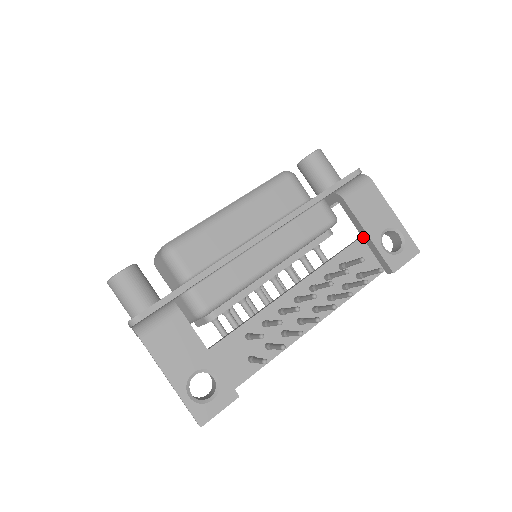
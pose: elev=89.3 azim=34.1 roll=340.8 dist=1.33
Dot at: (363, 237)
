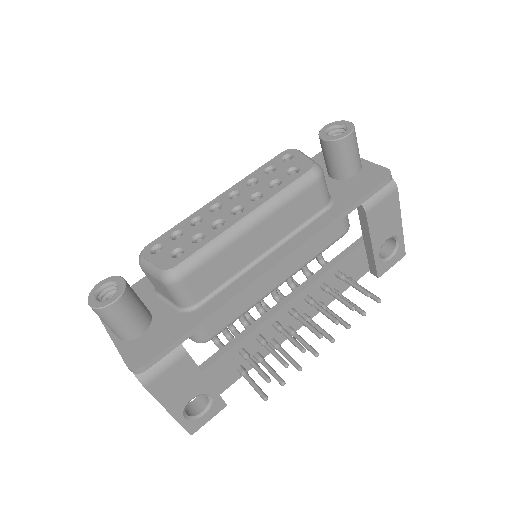
Dot at: (365, 243)
